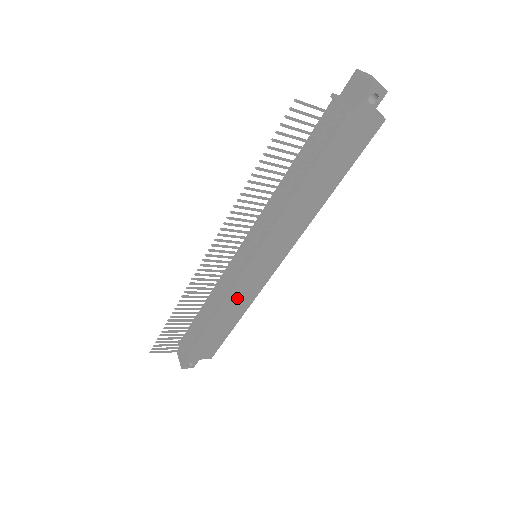
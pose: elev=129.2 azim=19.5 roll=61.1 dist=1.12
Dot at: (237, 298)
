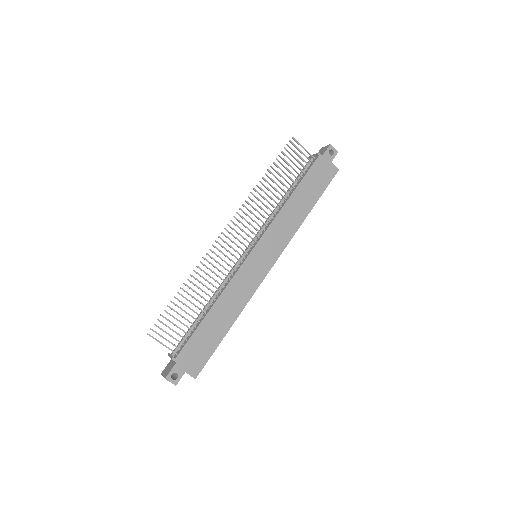
Dot at: (237, 290)
